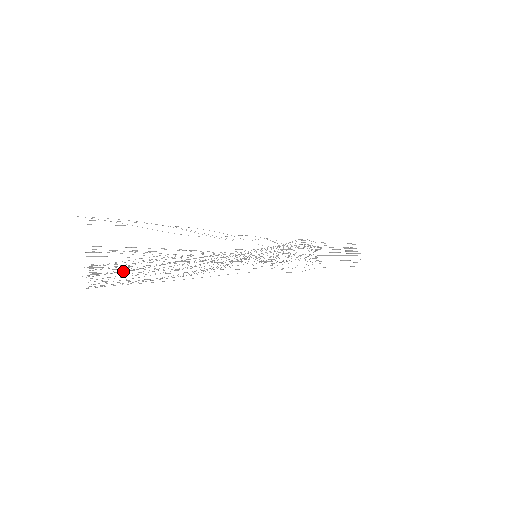
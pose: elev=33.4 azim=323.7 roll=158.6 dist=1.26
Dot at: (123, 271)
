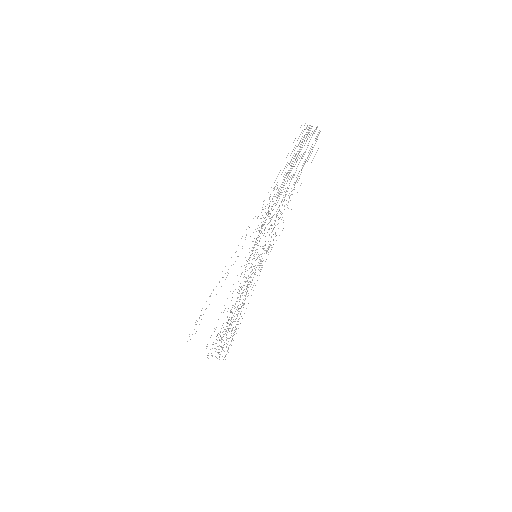
Dot at: (224, 342)
